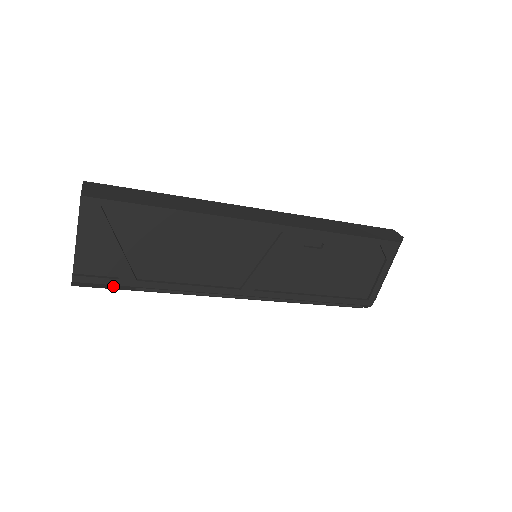
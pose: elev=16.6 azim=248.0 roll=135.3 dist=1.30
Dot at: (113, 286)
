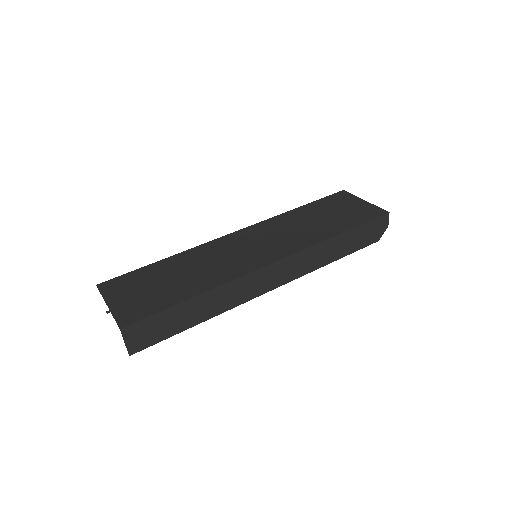
Dot at: occluded
